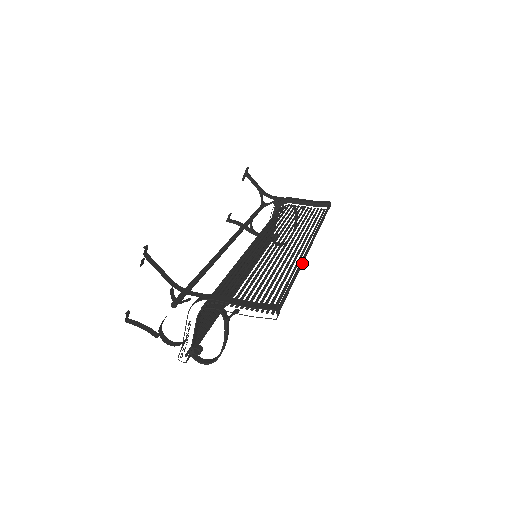
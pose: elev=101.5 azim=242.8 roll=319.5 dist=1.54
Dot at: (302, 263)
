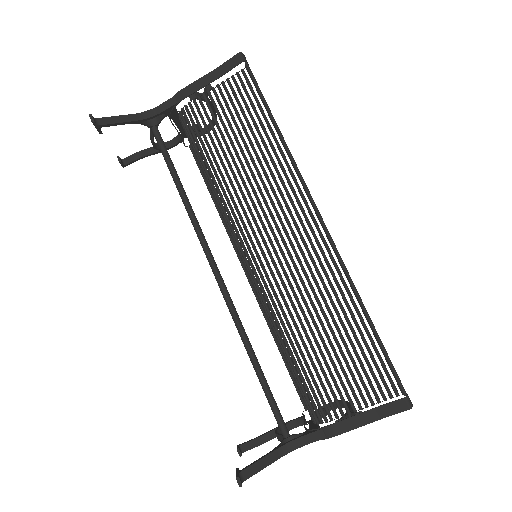
Dot at: (344, 268)
